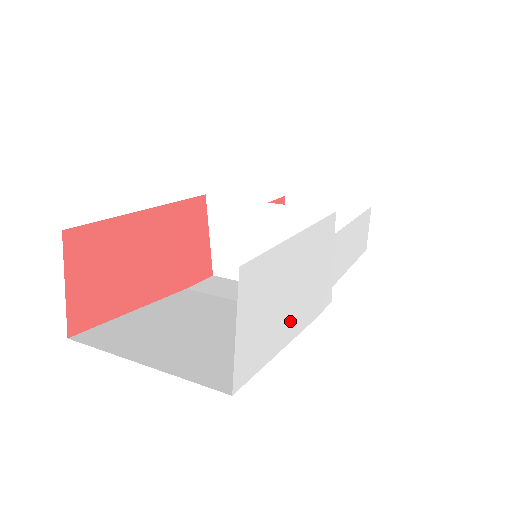
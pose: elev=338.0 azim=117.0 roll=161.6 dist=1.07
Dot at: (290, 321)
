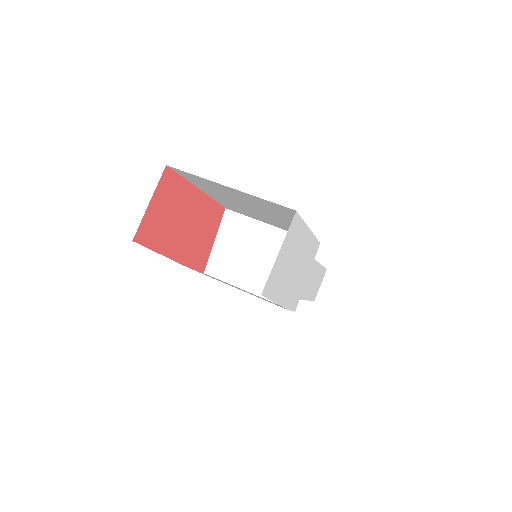
Dot at: (286, 288)
